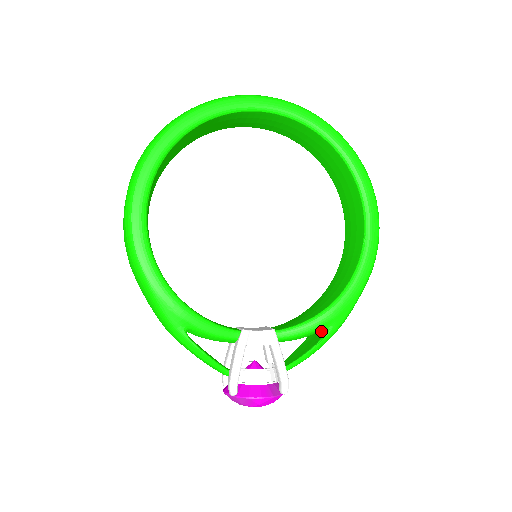
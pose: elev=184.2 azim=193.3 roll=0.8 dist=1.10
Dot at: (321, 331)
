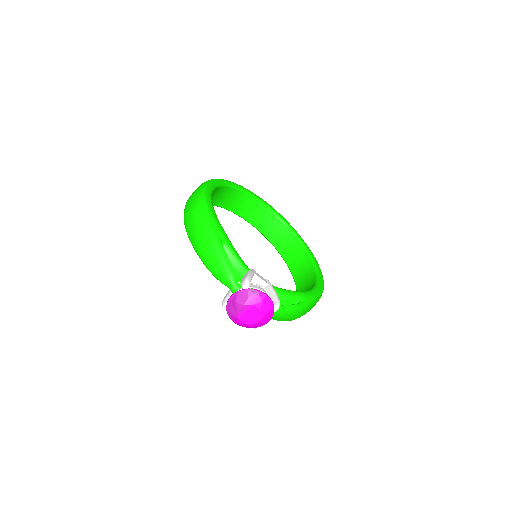
Dot at: occluded
